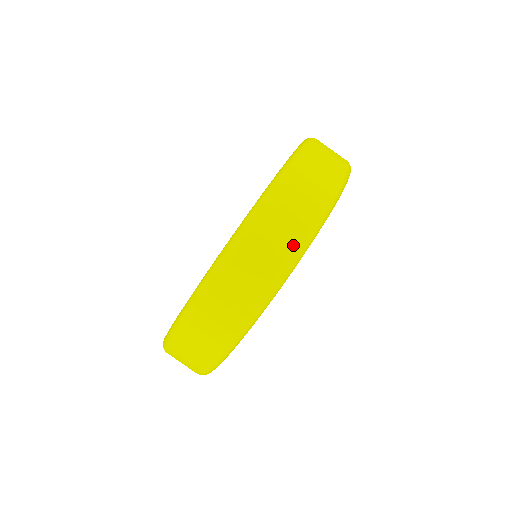
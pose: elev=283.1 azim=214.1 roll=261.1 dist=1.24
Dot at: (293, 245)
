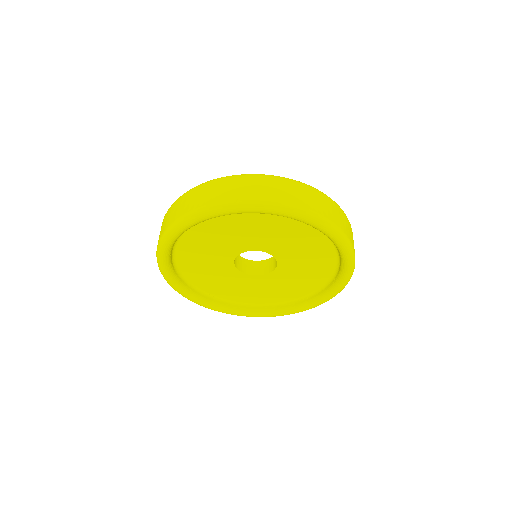
Dot at: (258, 197)
